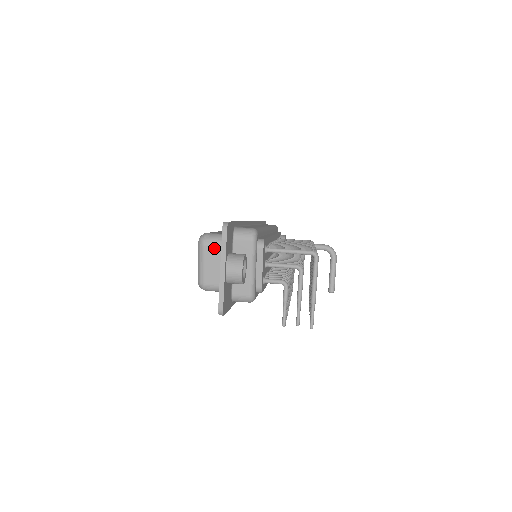
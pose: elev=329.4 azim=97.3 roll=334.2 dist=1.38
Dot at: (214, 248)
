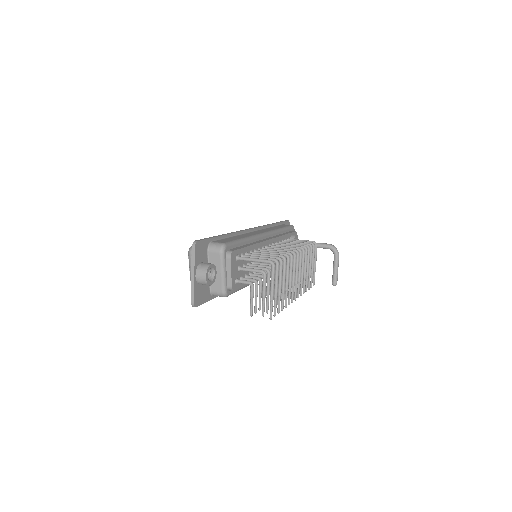
Dot at: occluded
